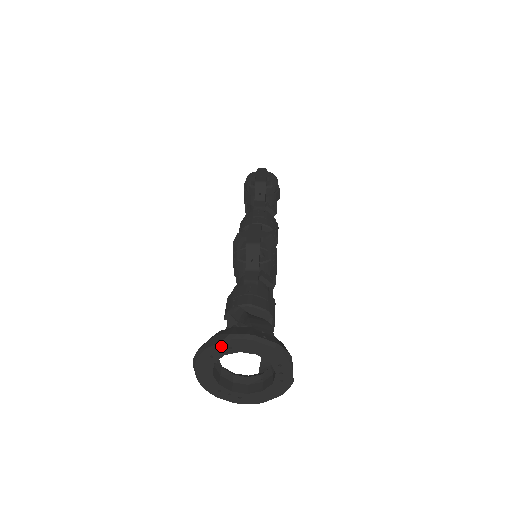
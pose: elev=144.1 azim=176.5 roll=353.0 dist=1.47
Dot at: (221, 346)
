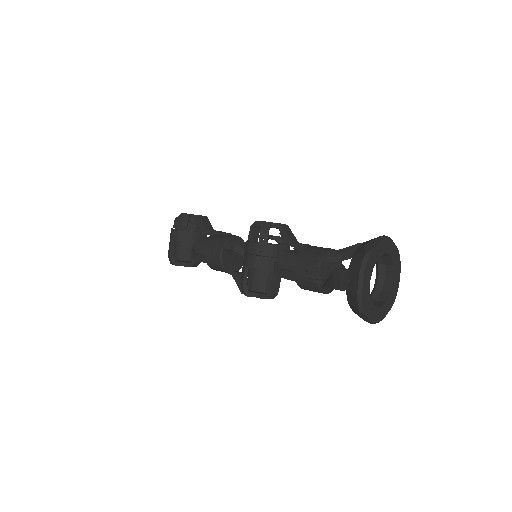
Dot at: (380, 246)
